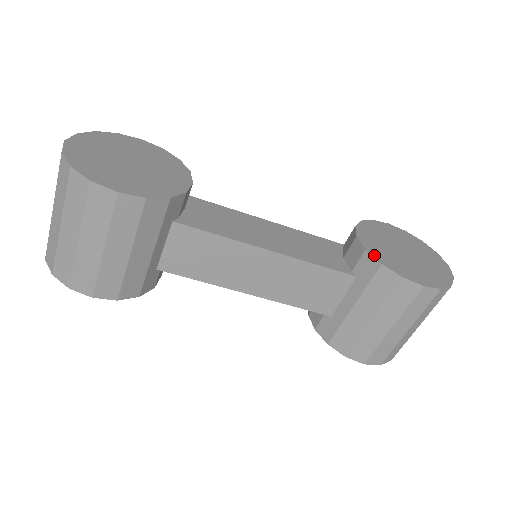
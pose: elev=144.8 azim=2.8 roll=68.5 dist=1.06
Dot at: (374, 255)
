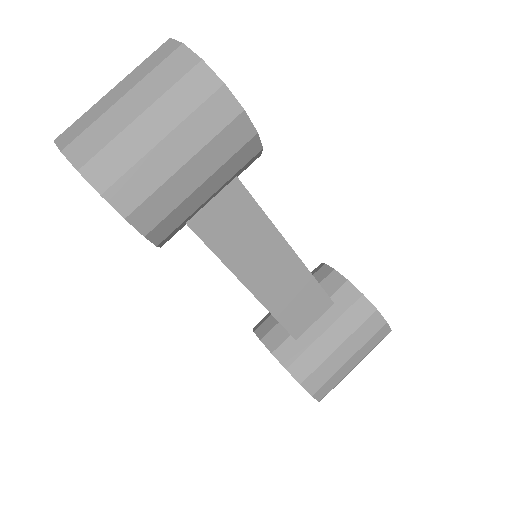
Dot at: (354, 286)
